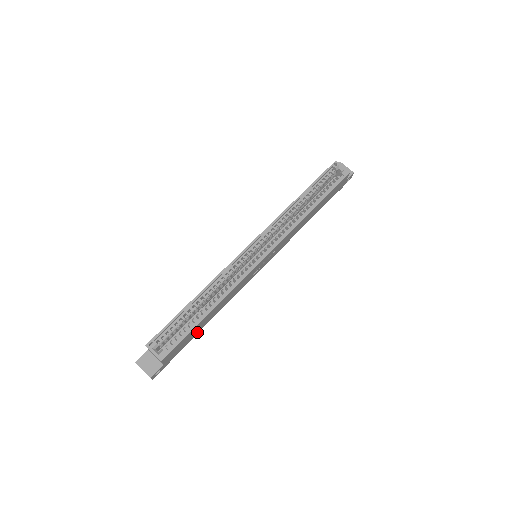
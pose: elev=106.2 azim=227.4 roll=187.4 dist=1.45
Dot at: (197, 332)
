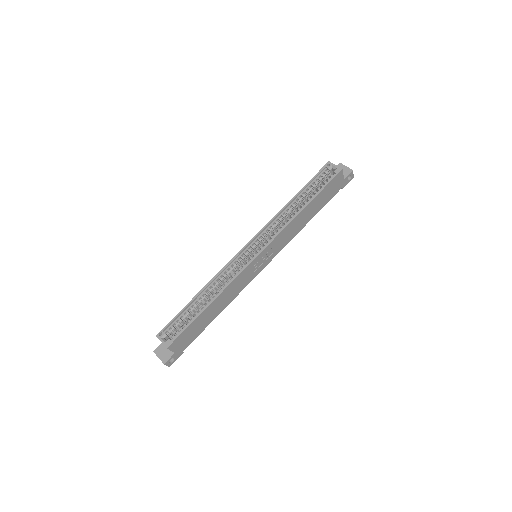
Dot at: (205, 326)
